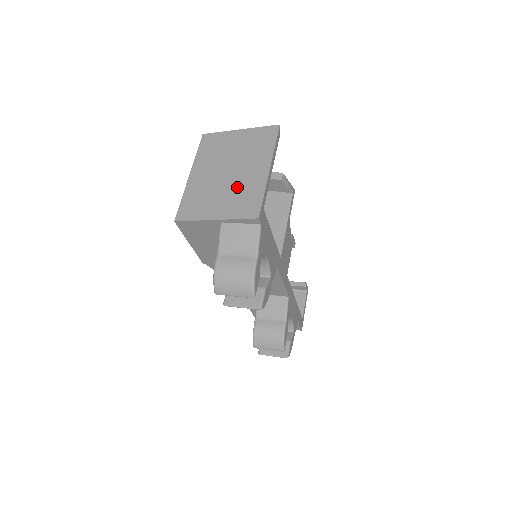
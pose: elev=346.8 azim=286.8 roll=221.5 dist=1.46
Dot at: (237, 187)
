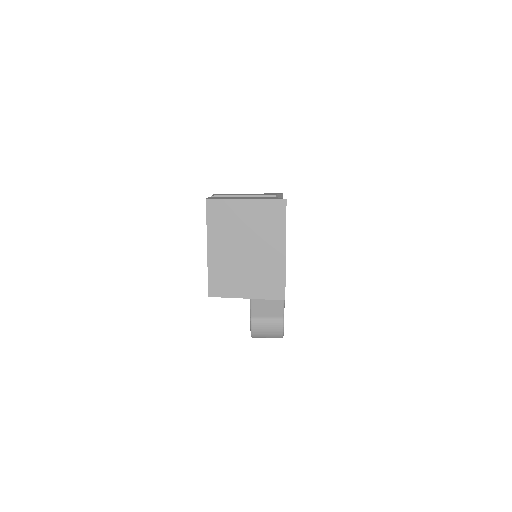
Dot at: (259, 268)
